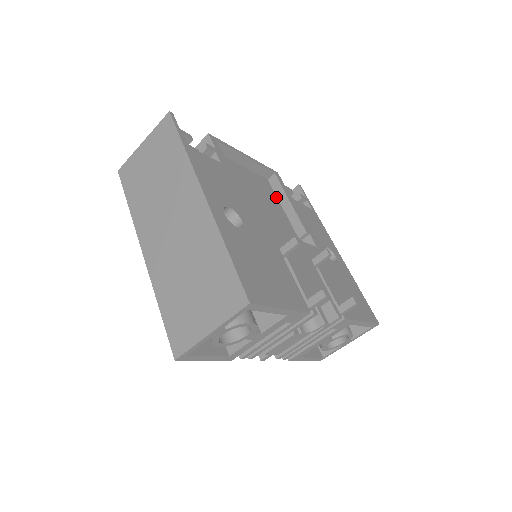
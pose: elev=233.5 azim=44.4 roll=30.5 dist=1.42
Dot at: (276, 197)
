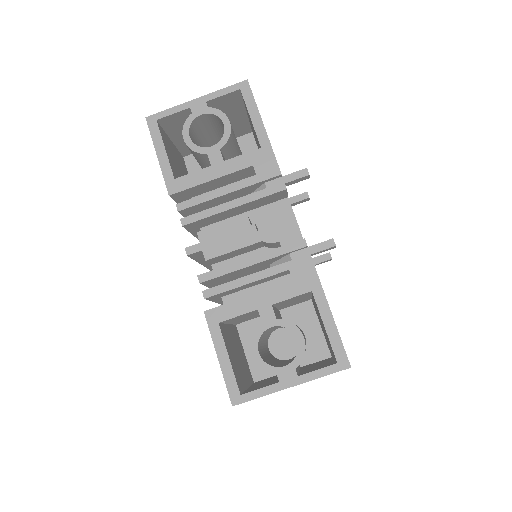
Dot at: occluded
